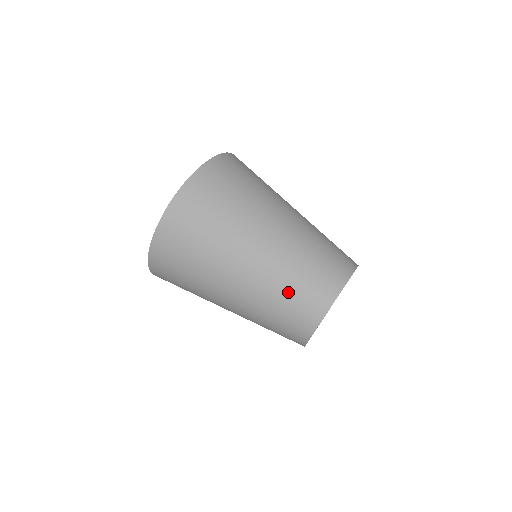
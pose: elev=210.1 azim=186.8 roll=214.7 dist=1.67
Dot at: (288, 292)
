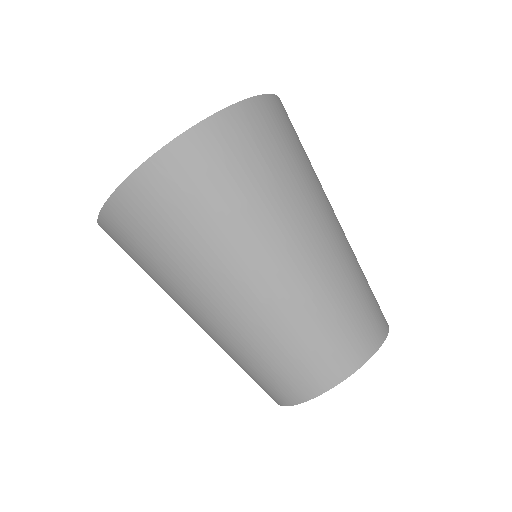
Dot at: (249, 364)
